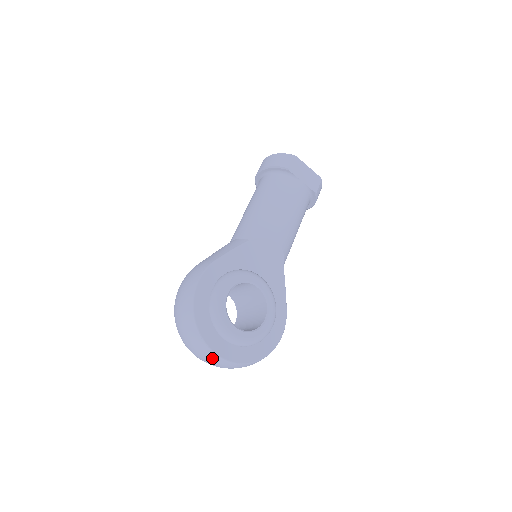
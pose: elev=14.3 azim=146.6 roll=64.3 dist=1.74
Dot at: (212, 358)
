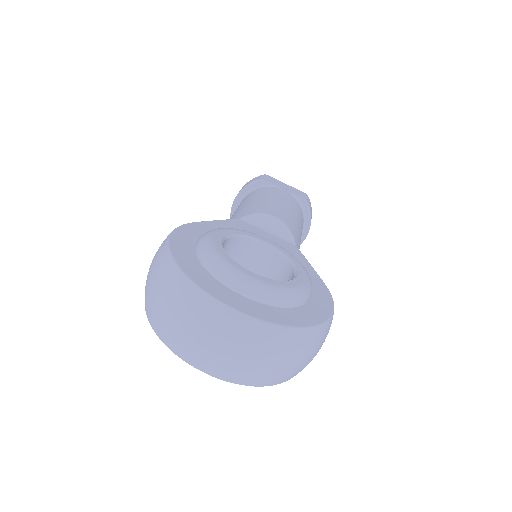
Dot at: (222, 323)
